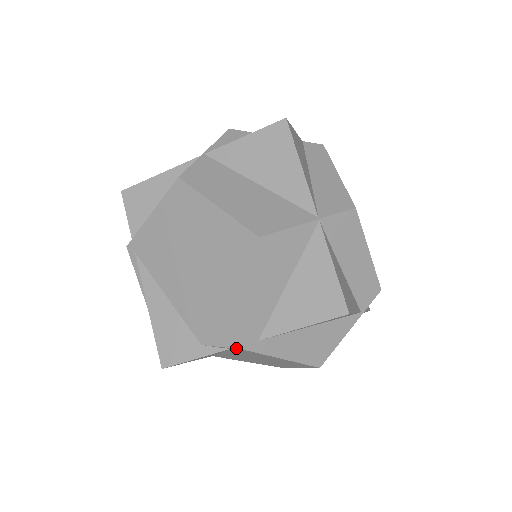
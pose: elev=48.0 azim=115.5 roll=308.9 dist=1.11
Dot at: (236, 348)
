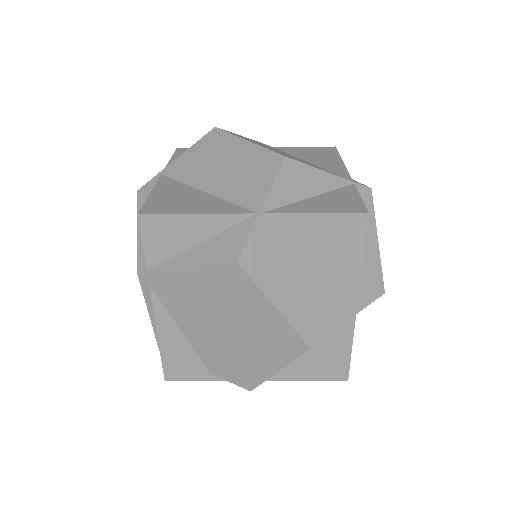
Dot at: occluded
